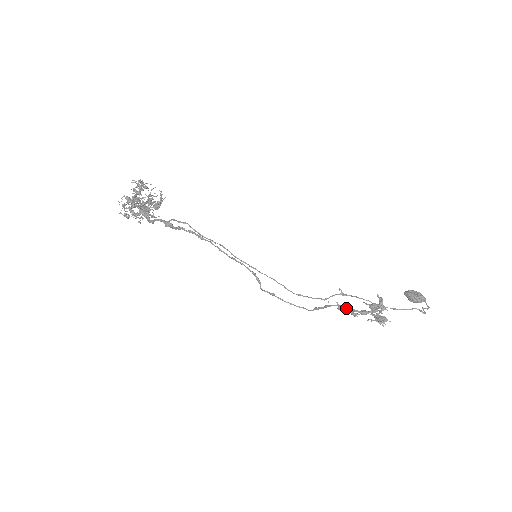
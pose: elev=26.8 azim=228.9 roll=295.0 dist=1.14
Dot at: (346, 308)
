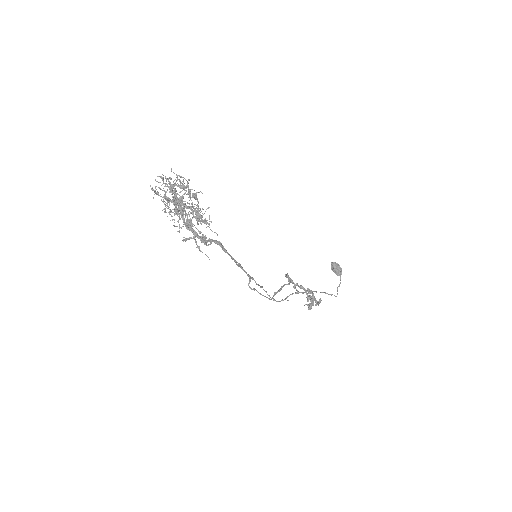
Dot at: (292, 282)
